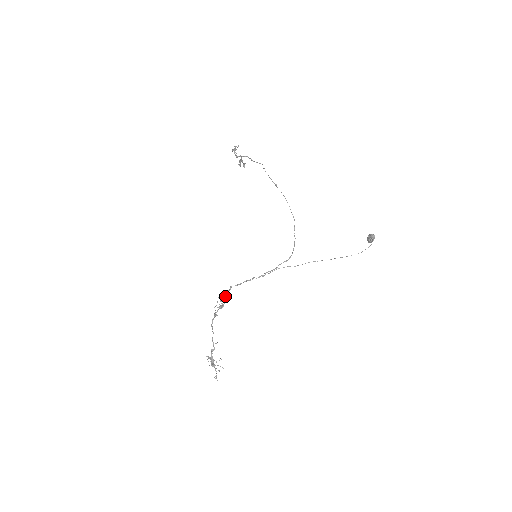
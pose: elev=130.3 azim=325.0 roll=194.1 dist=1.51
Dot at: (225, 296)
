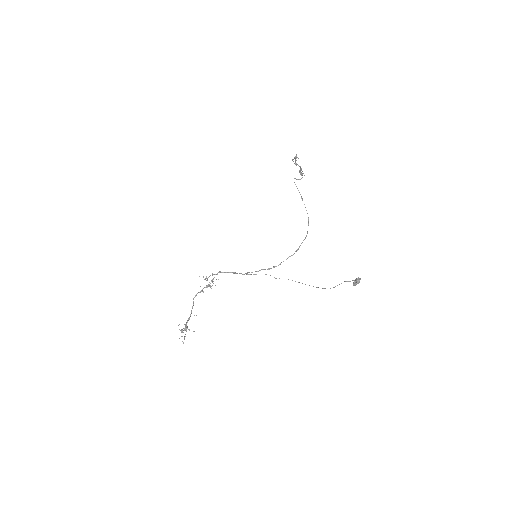
Dot at: (213, 278)
